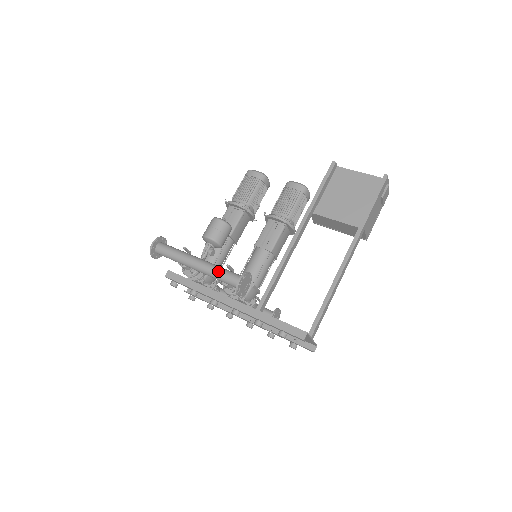
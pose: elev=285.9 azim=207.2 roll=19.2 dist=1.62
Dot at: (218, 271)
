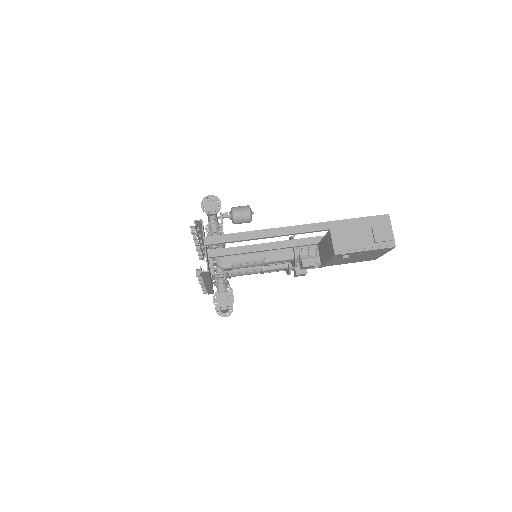
Dot at: occluded
